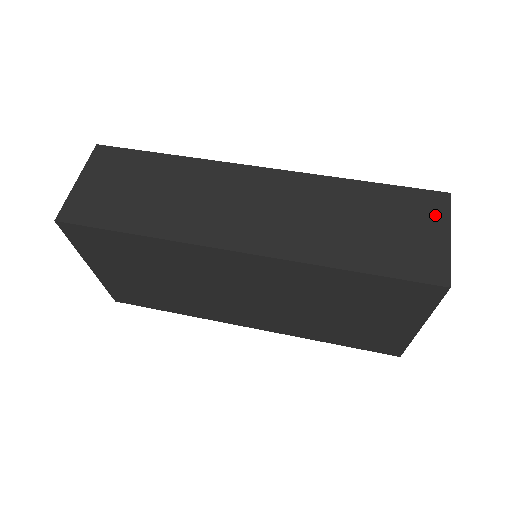
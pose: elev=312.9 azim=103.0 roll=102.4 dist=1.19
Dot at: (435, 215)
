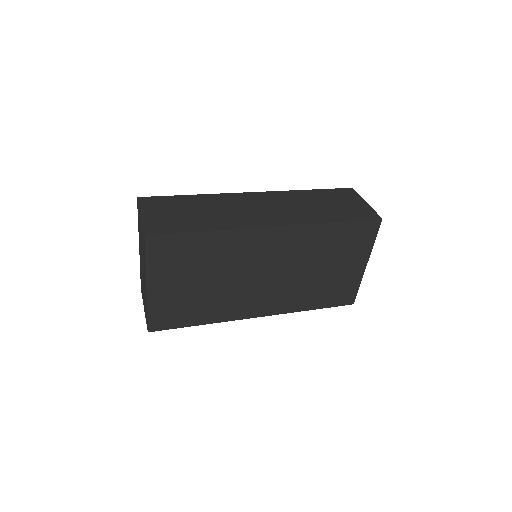
Dot at: (353, 196)
